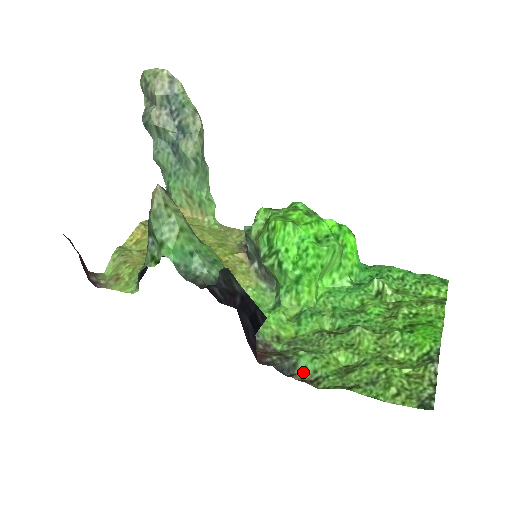
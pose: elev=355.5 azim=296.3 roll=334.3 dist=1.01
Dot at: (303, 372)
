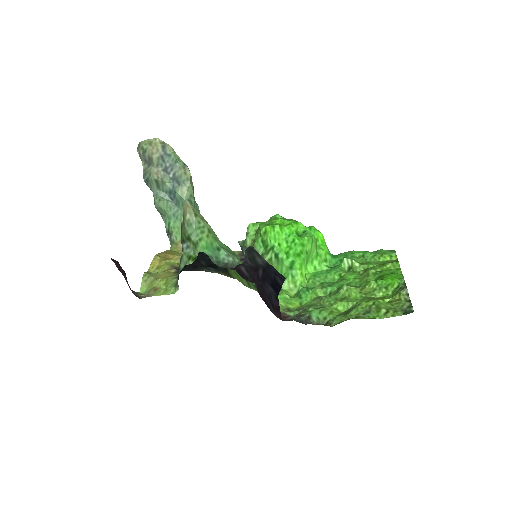
Dot at: (316, 321)
